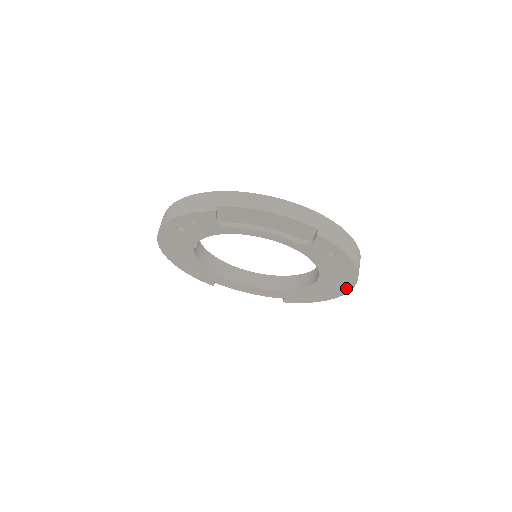
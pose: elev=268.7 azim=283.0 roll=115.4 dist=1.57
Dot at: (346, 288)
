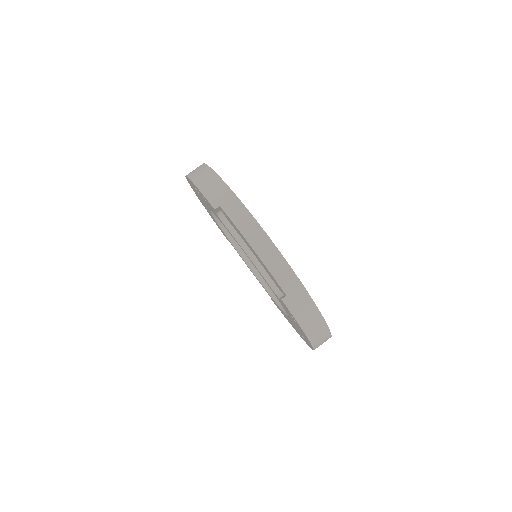
Dot at: occluded
